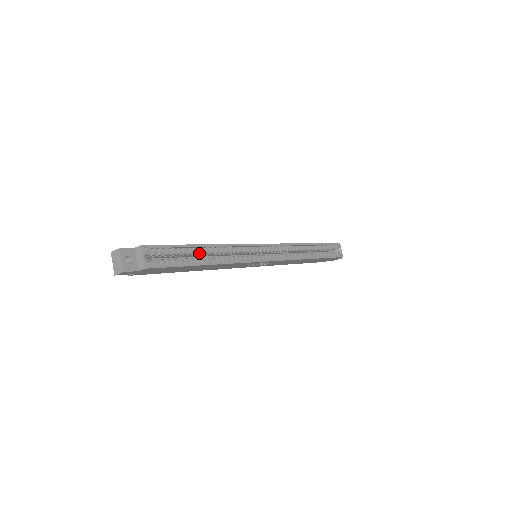
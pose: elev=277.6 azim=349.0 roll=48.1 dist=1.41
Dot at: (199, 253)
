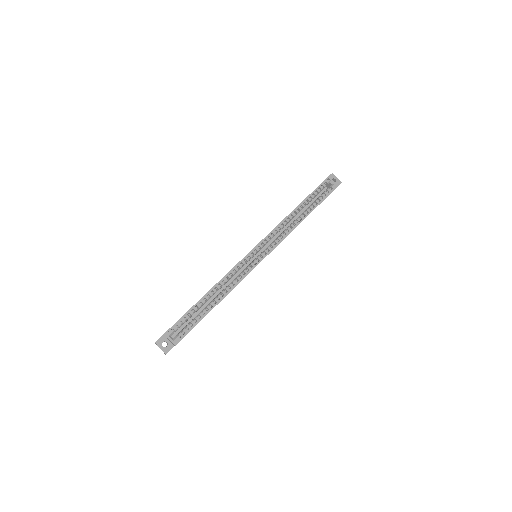
Dot at: occluded
